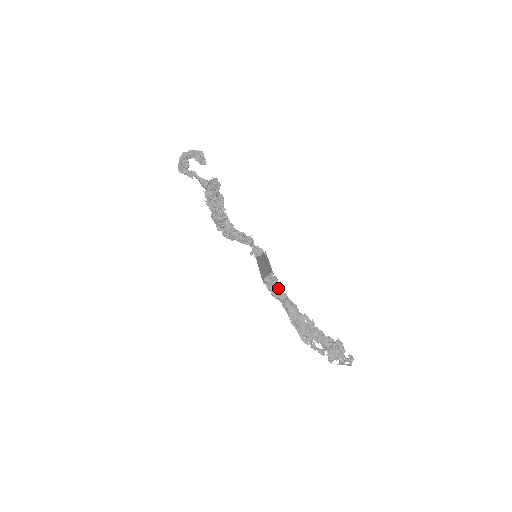
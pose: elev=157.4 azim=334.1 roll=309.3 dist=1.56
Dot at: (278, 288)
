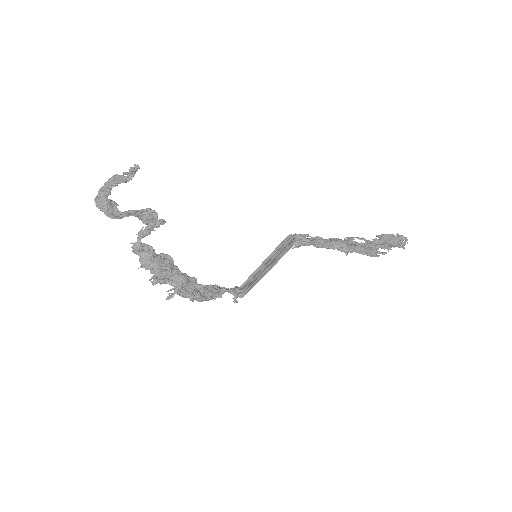
Dot at: occluded
